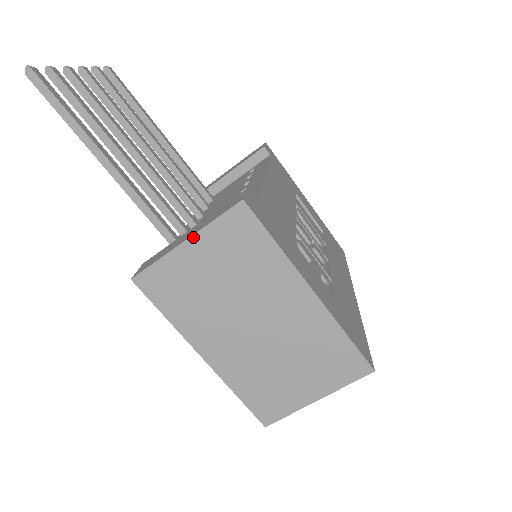
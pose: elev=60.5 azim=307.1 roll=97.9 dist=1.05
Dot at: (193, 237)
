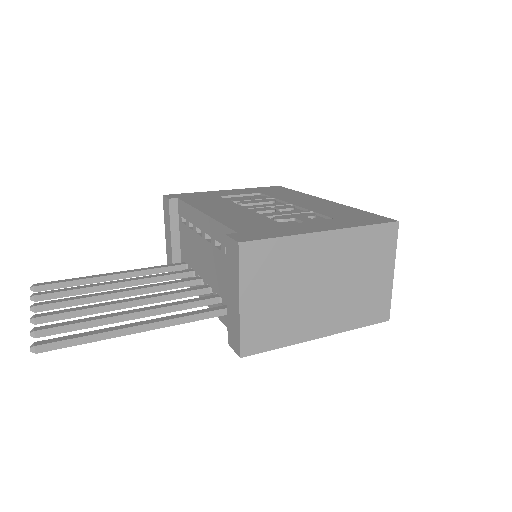
Dot at: (241, 295)
